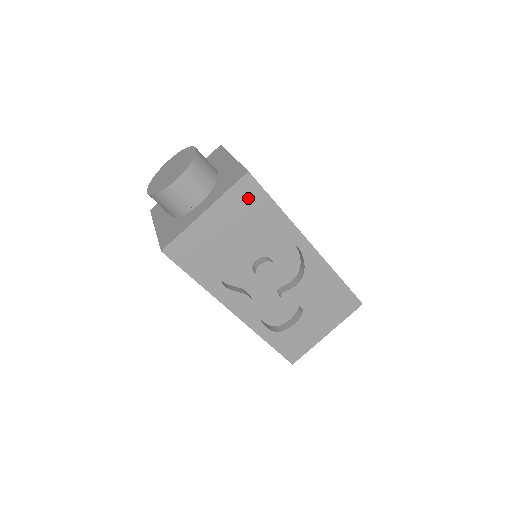
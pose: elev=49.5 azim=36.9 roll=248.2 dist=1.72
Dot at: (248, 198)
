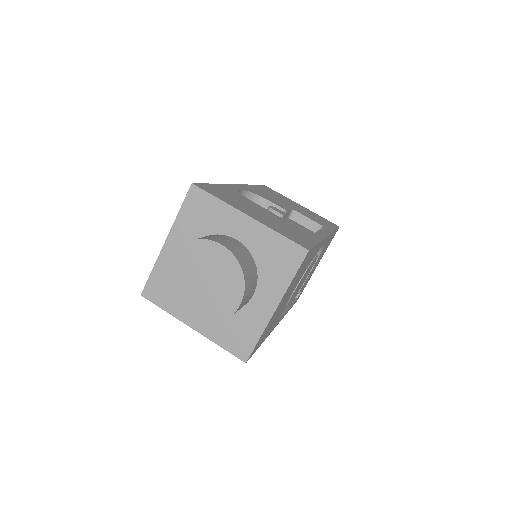
Dot at: occluded
